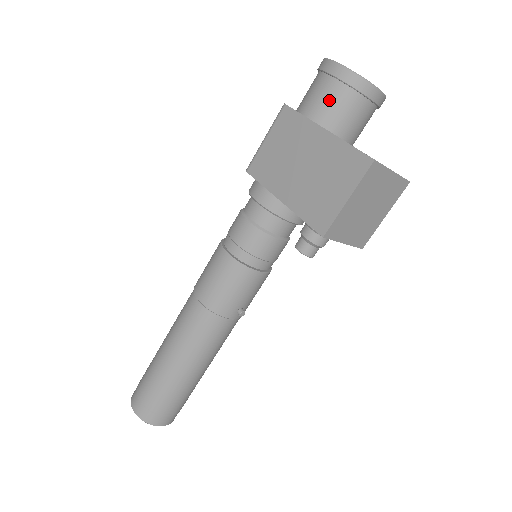
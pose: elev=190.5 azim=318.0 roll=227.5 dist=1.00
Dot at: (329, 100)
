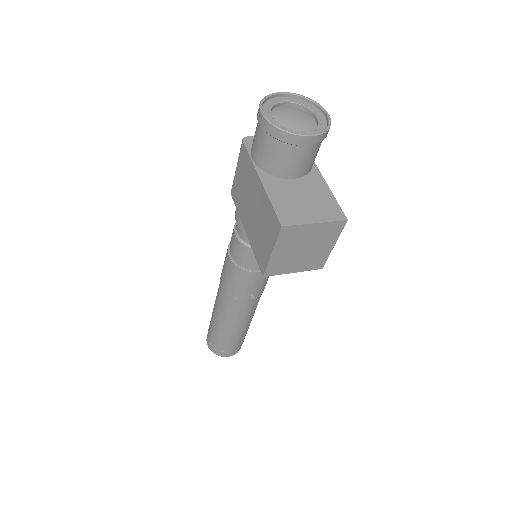
Dot at: (264, 149)
